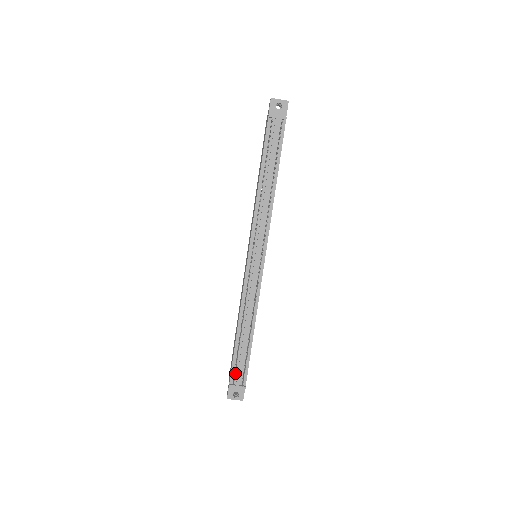
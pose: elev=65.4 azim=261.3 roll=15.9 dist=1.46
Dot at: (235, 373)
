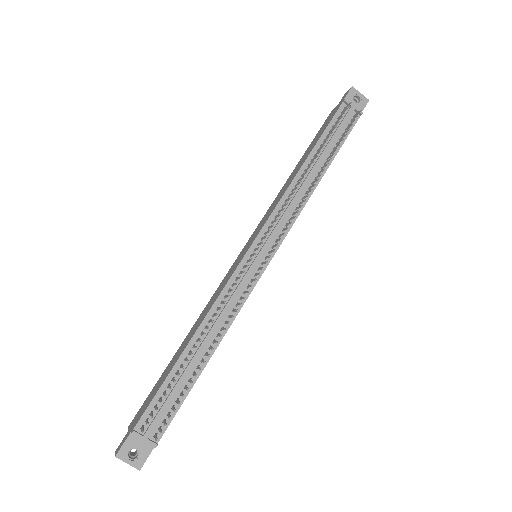
Dot at: (151, 414)
